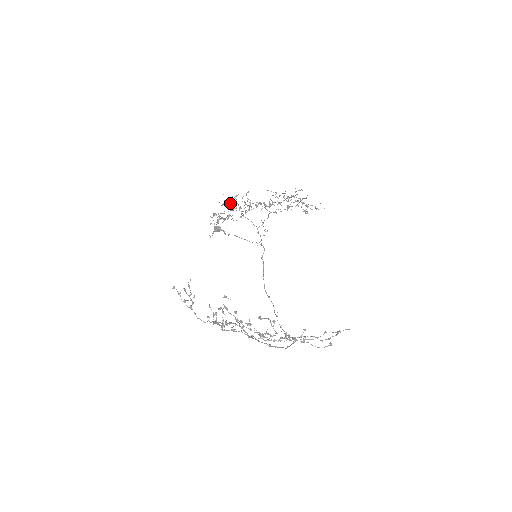
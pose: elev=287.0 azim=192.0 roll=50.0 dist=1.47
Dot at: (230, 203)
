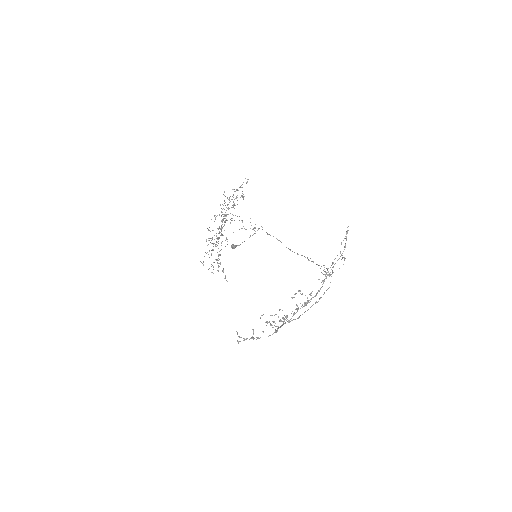
Dot at: occluded
